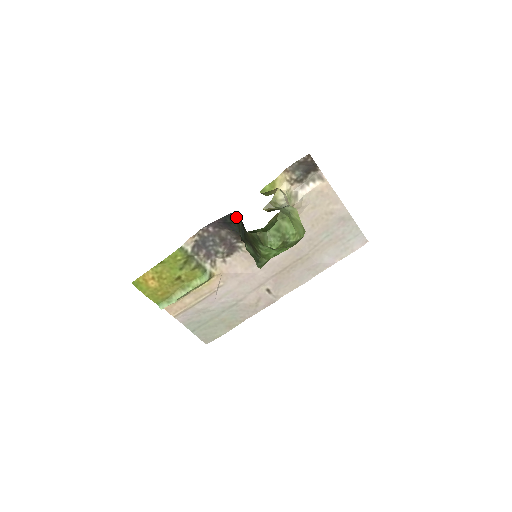
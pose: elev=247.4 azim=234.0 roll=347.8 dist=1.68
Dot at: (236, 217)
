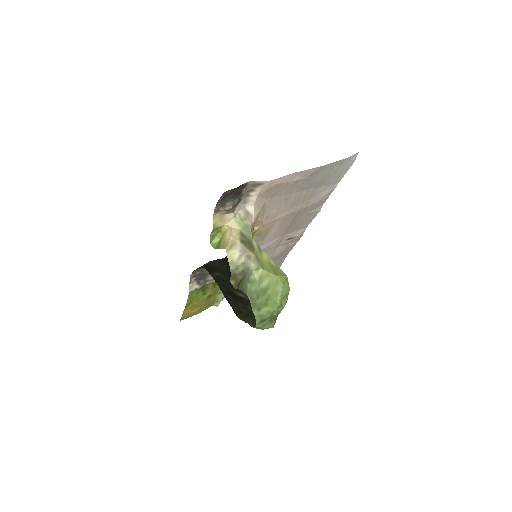
Dot at: (211, 272)
